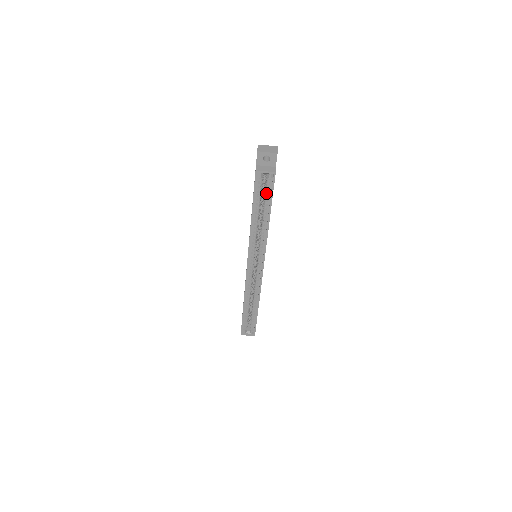
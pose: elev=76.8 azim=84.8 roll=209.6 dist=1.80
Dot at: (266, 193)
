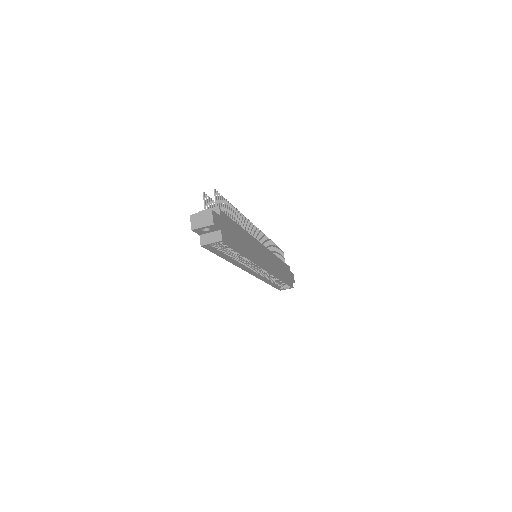
Dot at: (226, 247)
